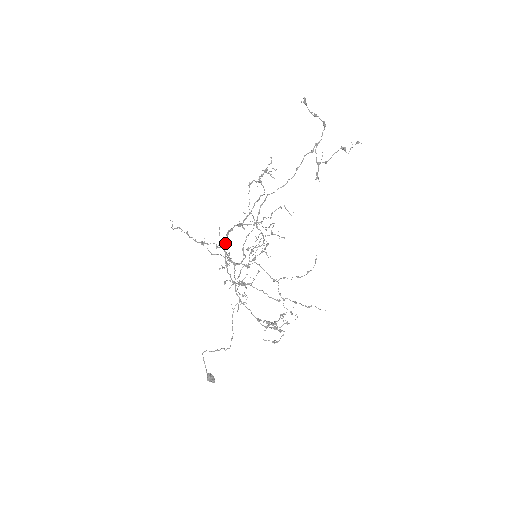
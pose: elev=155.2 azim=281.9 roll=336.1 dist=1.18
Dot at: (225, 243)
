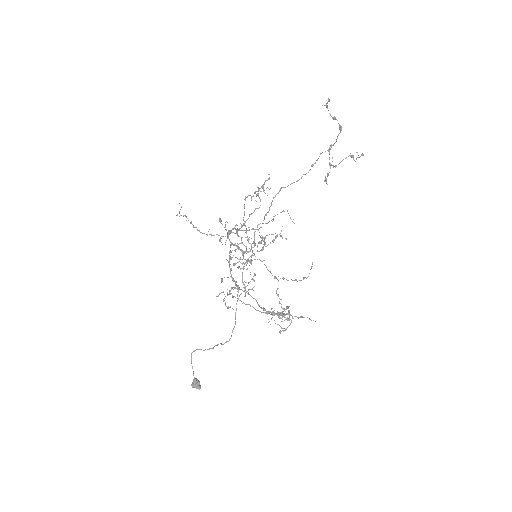
Dot at: occluded
